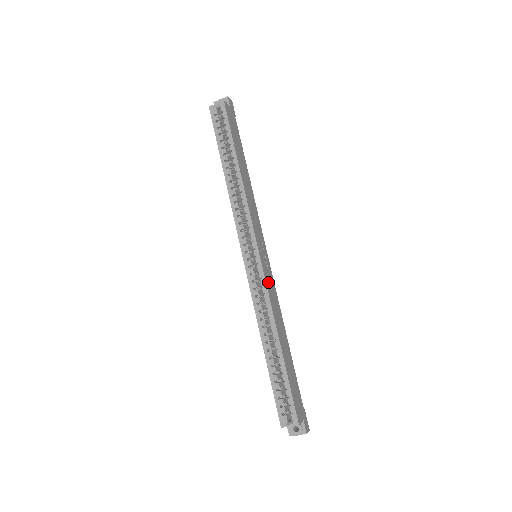
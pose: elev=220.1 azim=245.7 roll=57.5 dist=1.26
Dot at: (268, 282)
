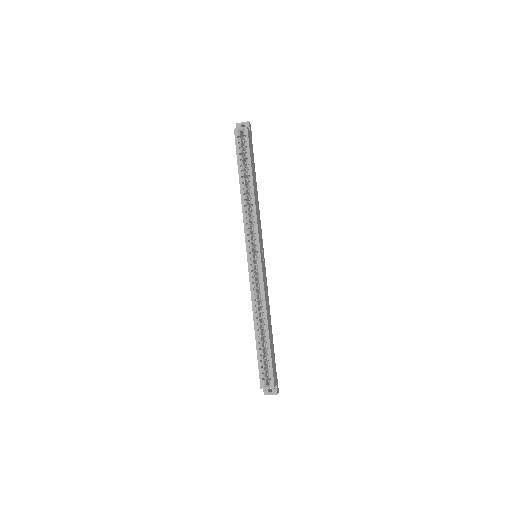
Dot at: (264, 278)
